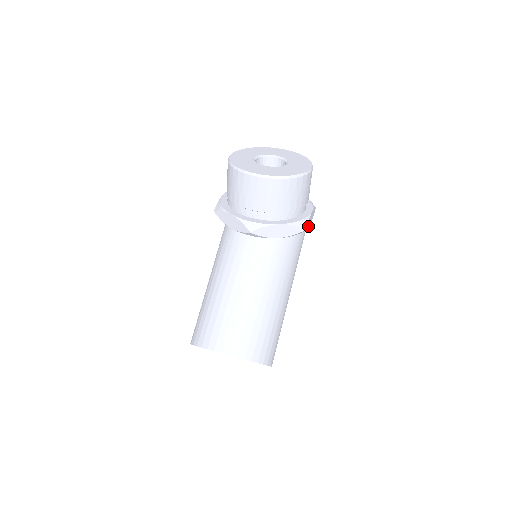
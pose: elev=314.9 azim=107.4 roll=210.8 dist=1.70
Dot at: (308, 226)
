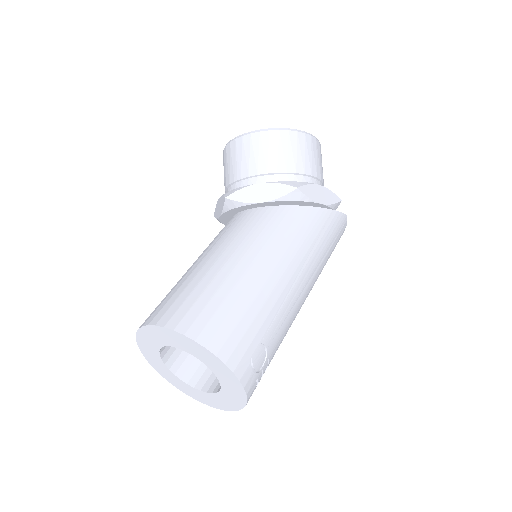
Dot at: (311, 197)
